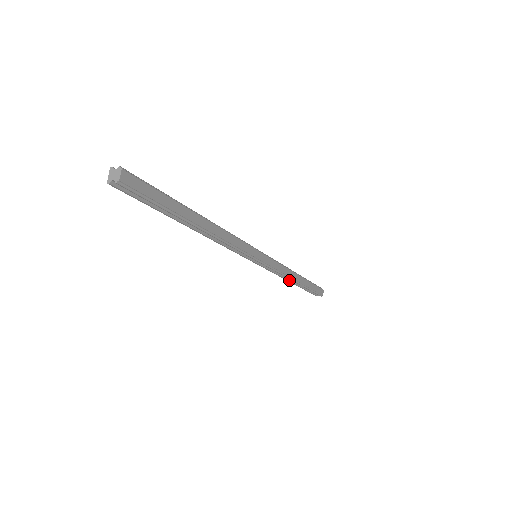
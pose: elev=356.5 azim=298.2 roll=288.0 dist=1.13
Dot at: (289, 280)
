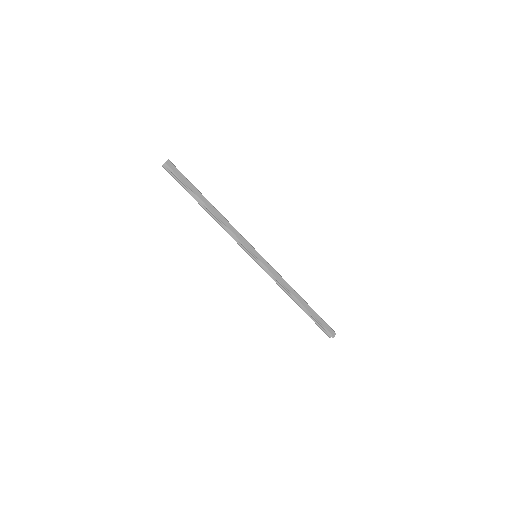
Dot at: (292, 298)
